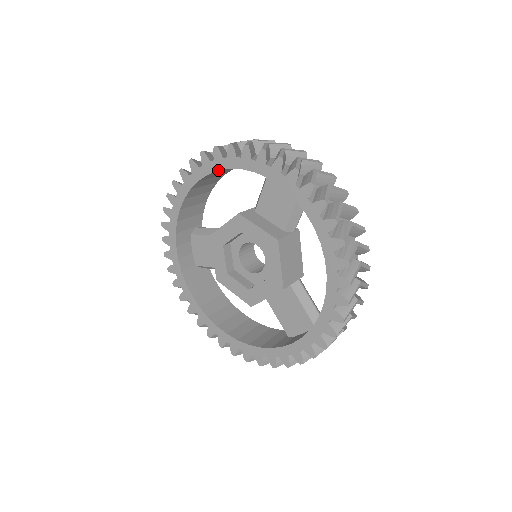
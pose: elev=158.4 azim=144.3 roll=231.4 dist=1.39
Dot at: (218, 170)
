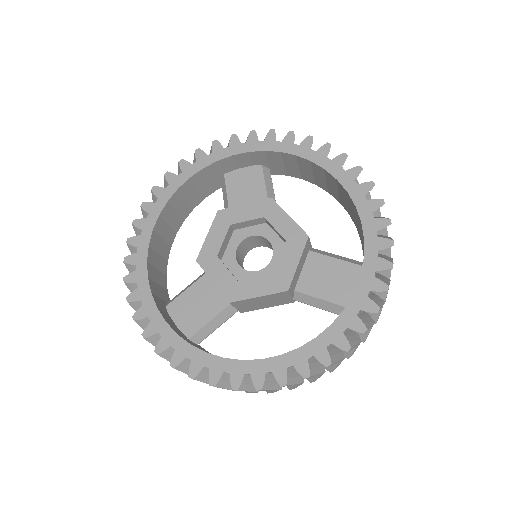
Dot at: (177, 188)
